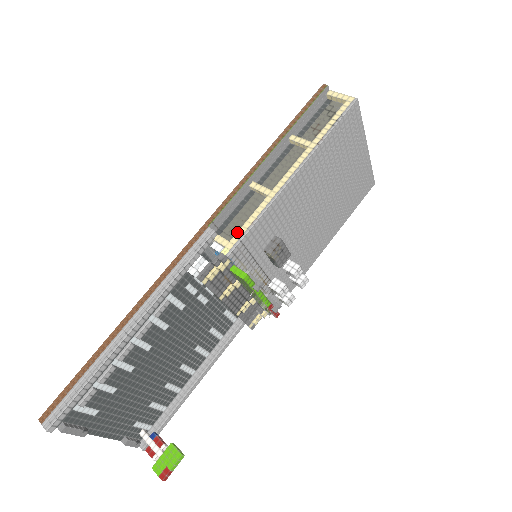
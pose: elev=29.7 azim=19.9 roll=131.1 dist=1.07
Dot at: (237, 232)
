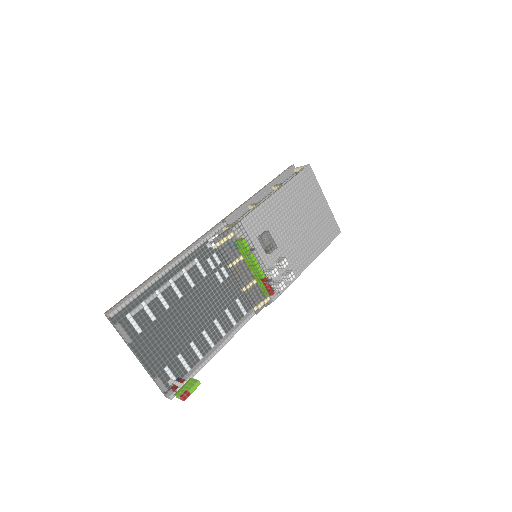
Dot at: (238, 220)
